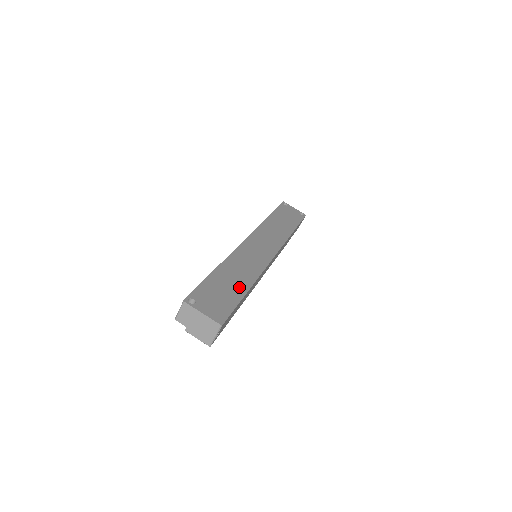
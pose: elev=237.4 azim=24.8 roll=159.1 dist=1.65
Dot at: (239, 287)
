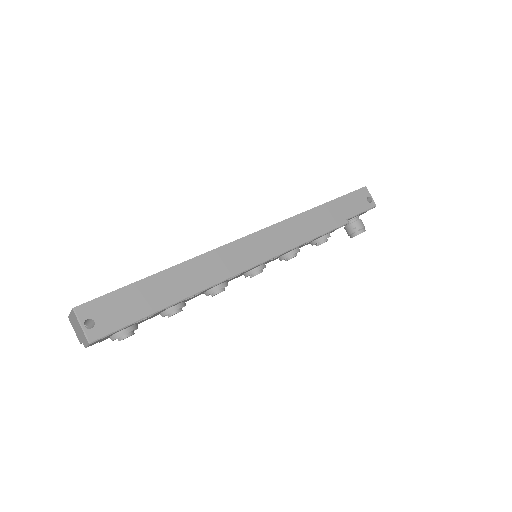
Dot at: occluded
